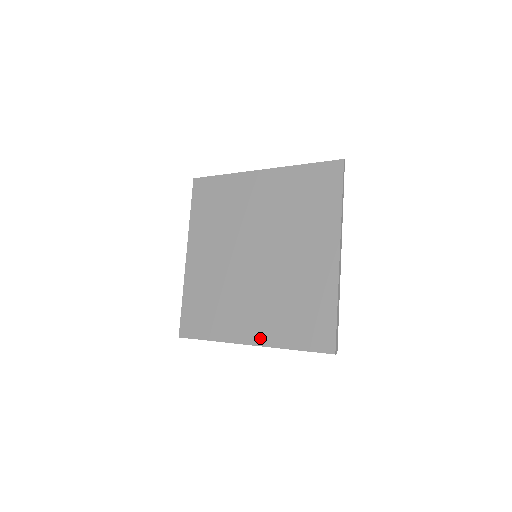
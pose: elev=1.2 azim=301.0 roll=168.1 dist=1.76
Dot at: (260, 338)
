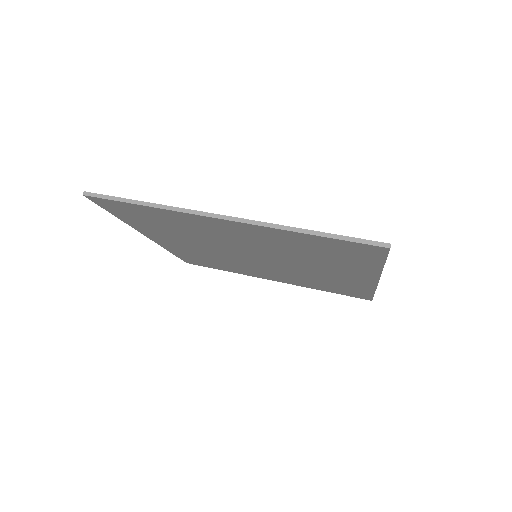
Dot at: (286, 282)
